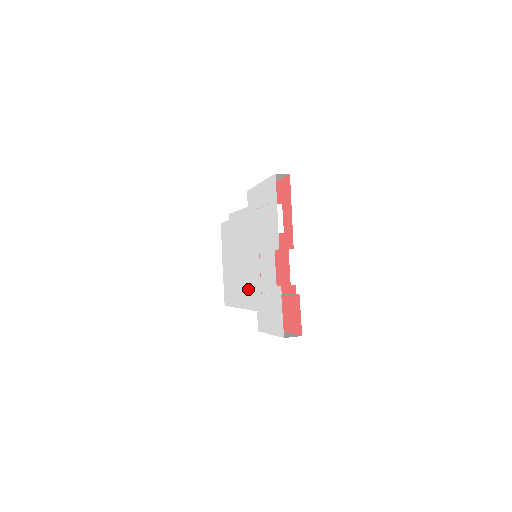
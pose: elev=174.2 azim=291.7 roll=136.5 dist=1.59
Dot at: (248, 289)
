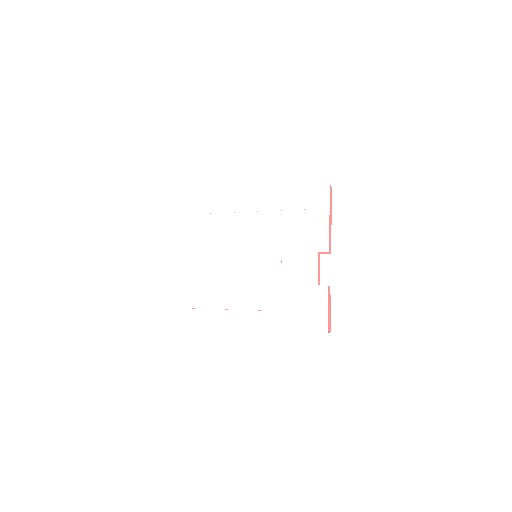
Dot at: (247, 288)
